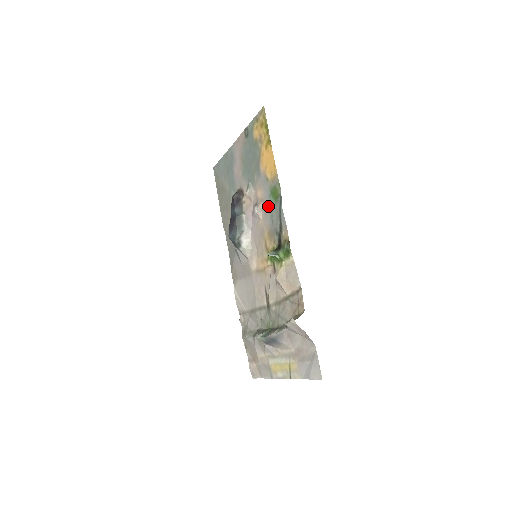
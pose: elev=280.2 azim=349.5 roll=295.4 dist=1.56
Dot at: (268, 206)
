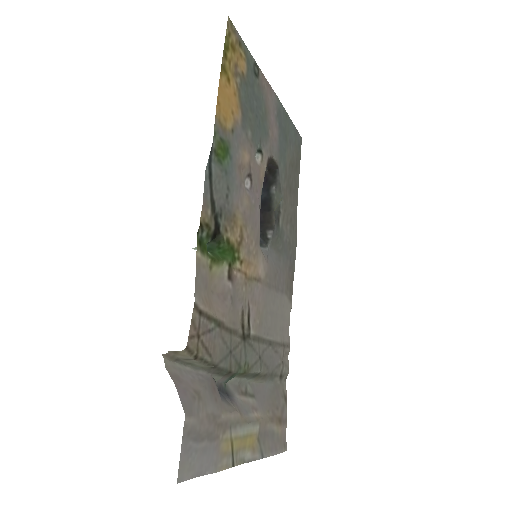
Dot at: (234, 173)
